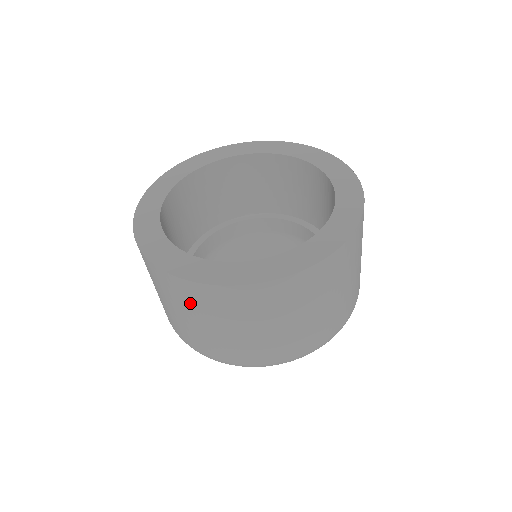
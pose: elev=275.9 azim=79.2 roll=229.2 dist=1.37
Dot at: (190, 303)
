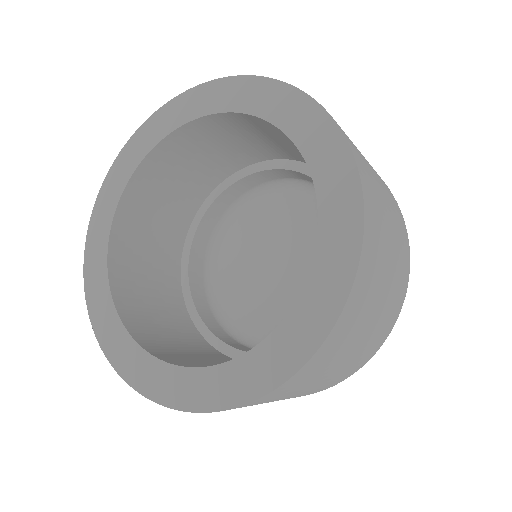
Dot at: occluded
